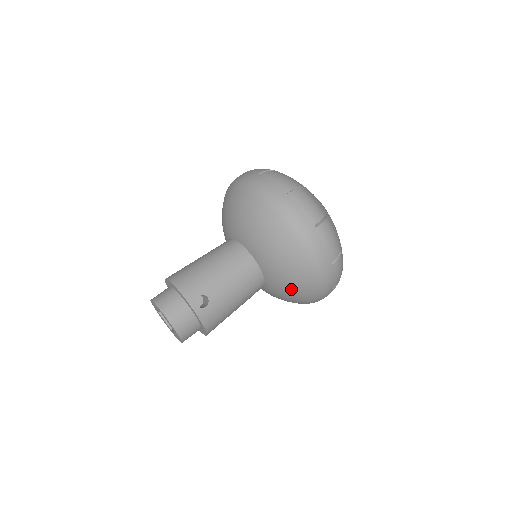
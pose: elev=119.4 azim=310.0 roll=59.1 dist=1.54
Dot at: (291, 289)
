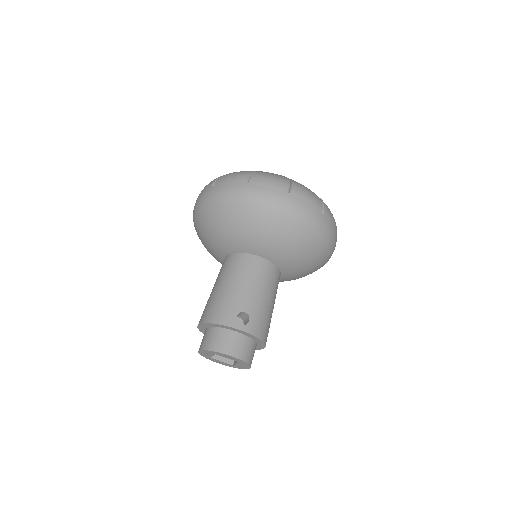
Dot at: (305, 259)
